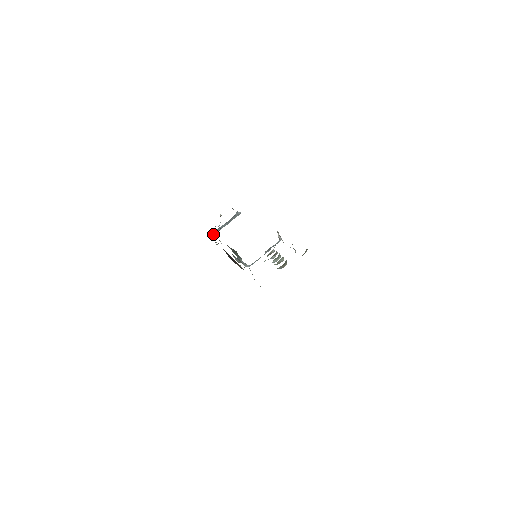
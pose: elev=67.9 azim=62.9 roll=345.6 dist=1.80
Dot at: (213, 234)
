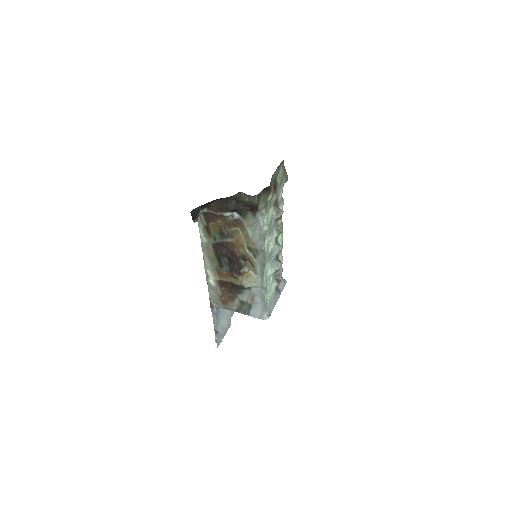
Dot at: (216, 337)
